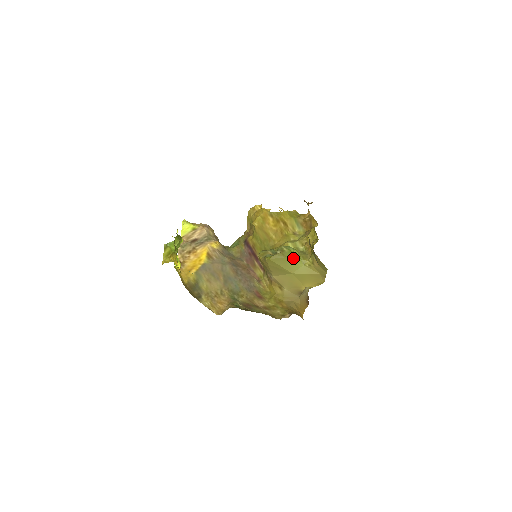
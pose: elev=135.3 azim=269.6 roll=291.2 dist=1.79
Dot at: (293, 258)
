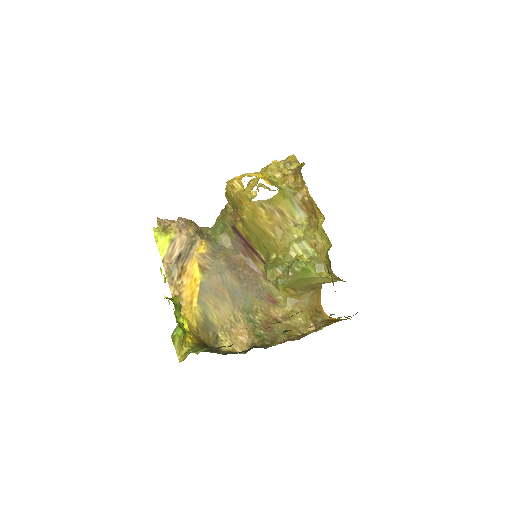
Dot at: (308, 275)
